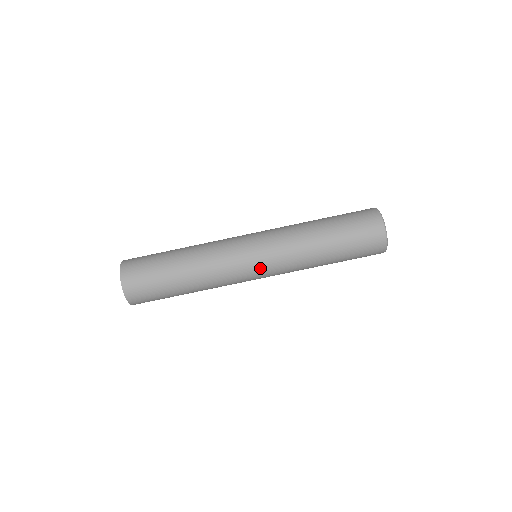
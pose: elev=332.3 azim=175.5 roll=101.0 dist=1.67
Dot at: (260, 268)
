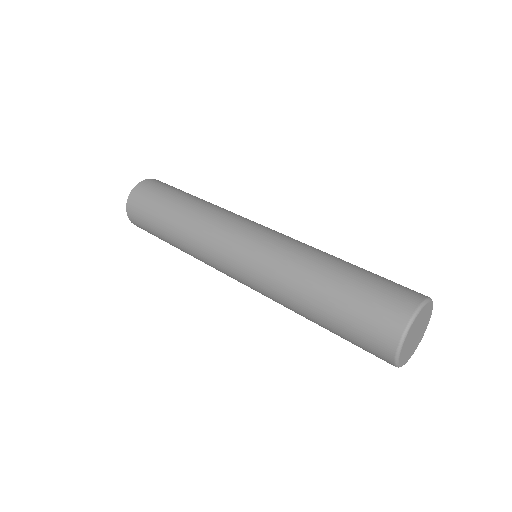
Dot at: (238, 277)
